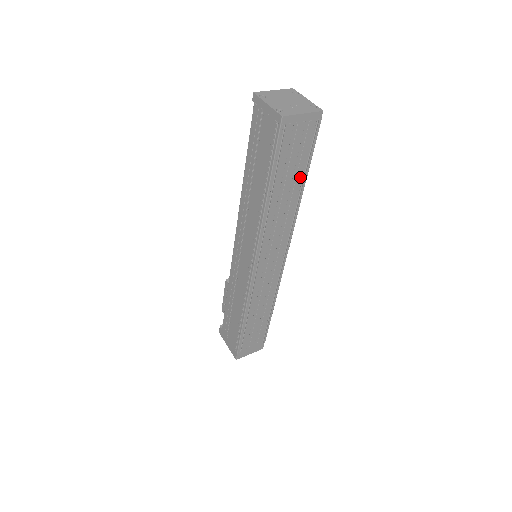
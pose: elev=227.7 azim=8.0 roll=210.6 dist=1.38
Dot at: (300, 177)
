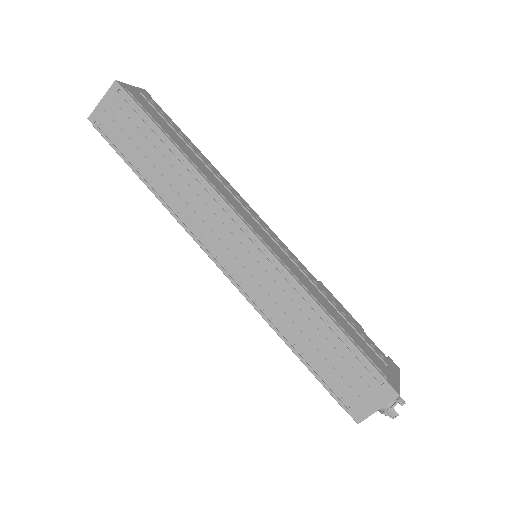
Dot at: (160, 144)
